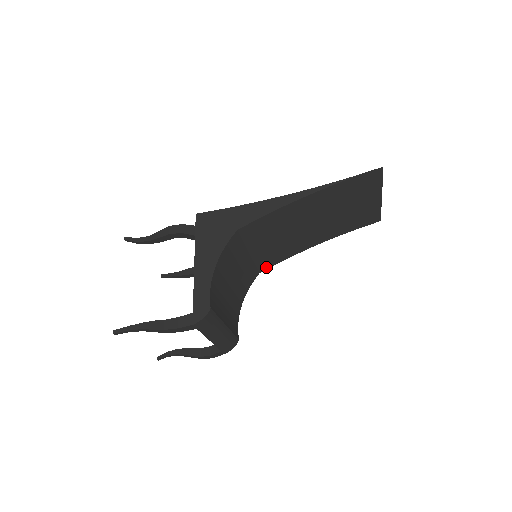
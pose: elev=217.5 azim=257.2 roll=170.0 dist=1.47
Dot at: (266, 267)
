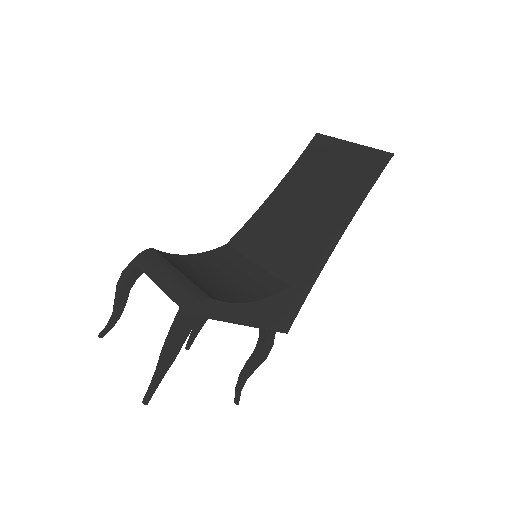
Dot at: (295, 276)
